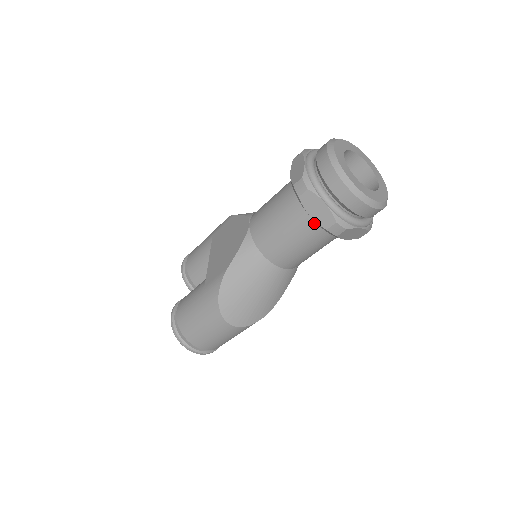
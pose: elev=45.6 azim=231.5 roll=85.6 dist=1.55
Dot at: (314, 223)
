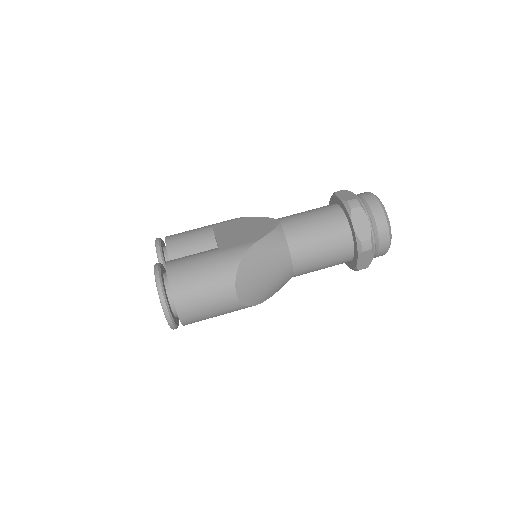
Dot at: (346, 236)
